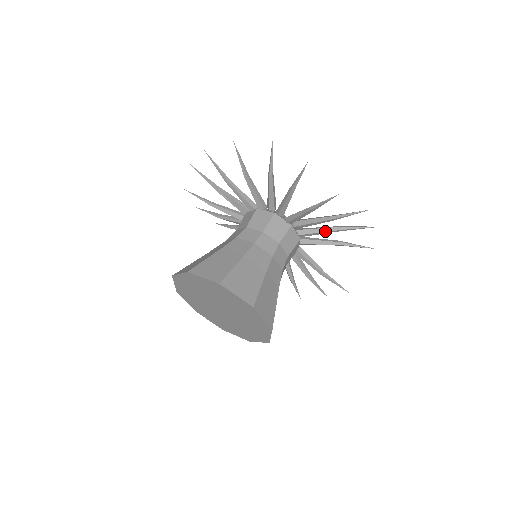
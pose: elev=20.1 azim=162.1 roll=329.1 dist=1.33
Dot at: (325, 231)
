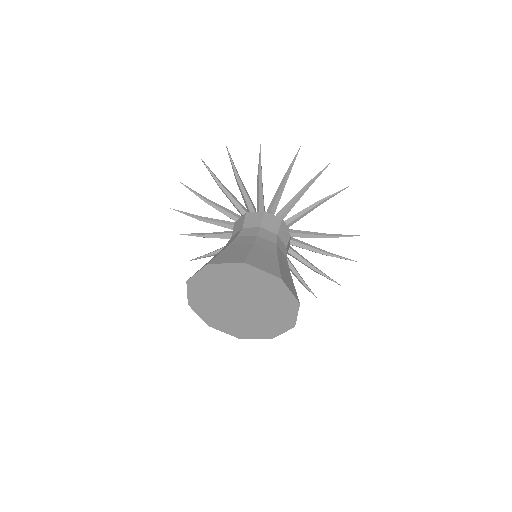
Dot at: (296, 198)
